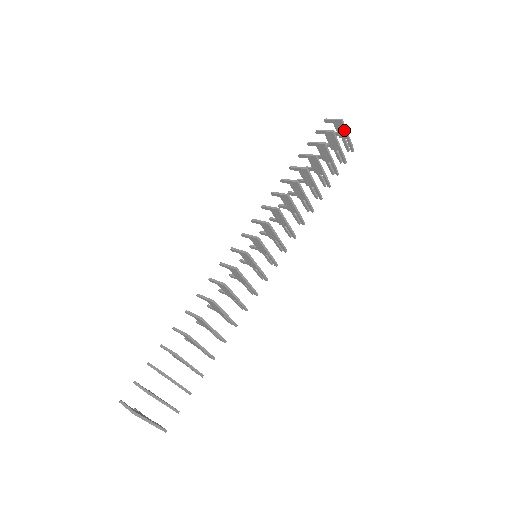
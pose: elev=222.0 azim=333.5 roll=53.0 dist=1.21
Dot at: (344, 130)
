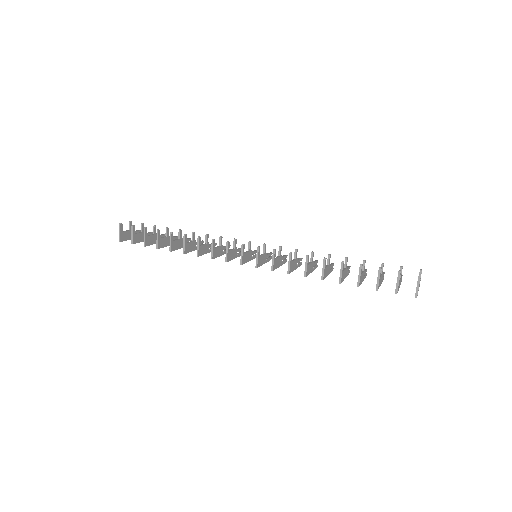
Dot at: occluded
